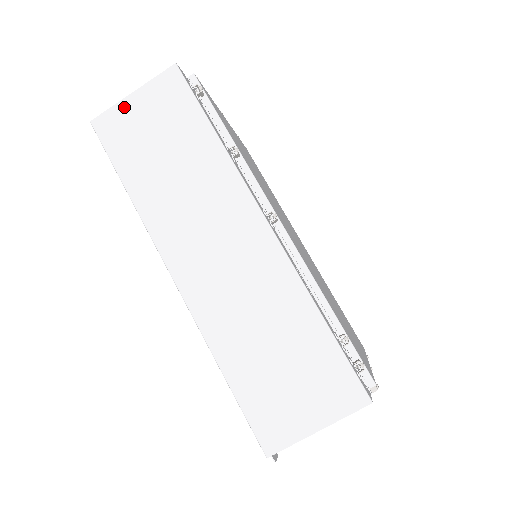
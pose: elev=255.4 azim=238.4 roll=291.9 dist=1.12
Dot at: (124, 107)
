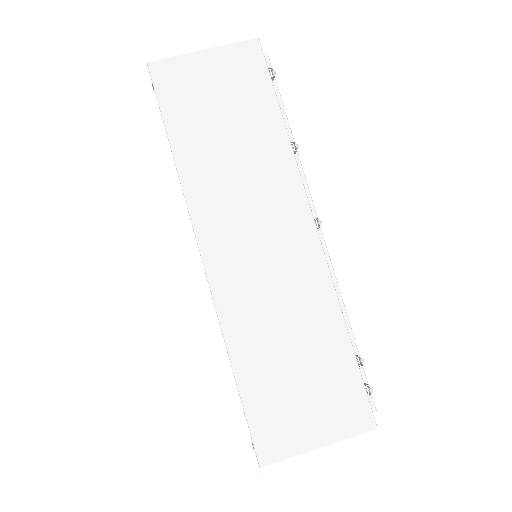
Dot at: (191, 61)
